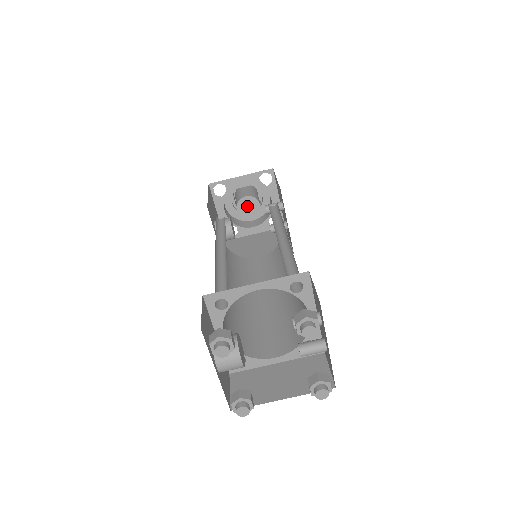
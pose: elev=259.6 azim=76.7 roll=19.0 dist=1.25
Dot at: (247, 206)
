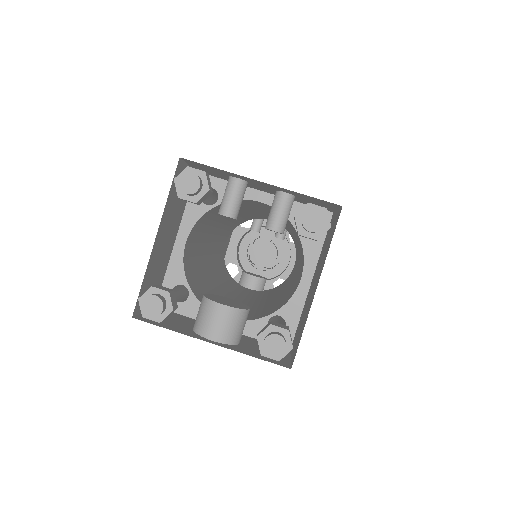
Dot at: (261, 254)
